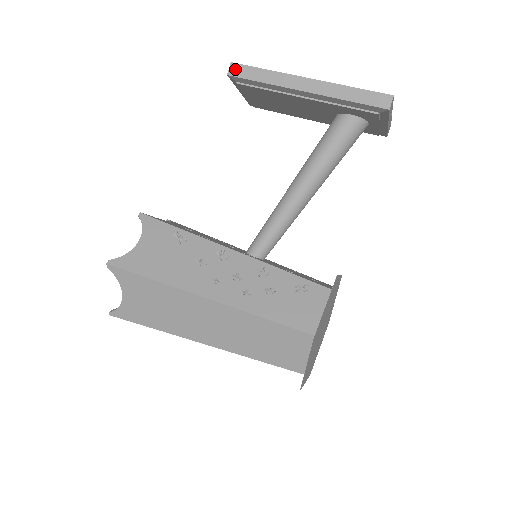
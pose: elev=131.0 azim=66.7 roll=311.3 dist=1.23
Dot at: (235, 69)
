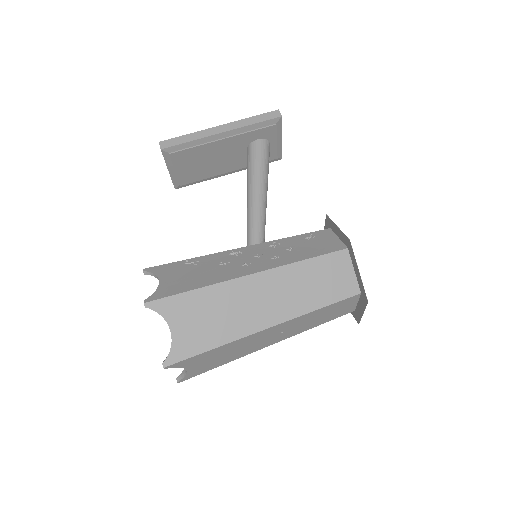
Dot at: (164, 144)
